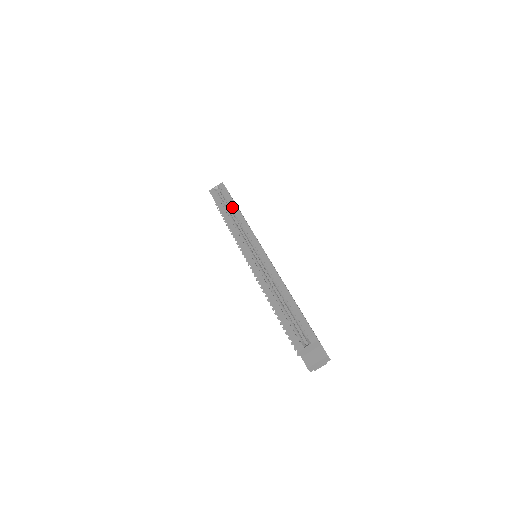
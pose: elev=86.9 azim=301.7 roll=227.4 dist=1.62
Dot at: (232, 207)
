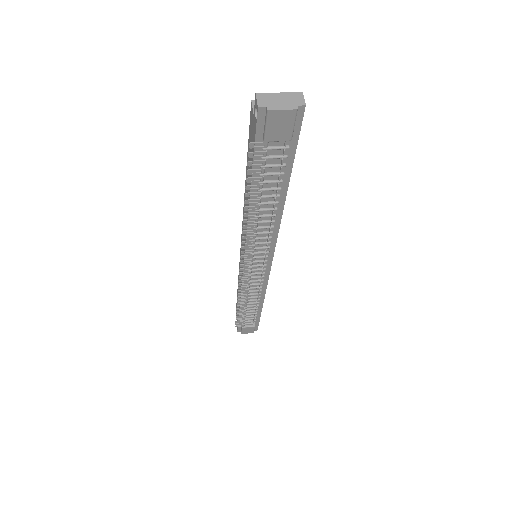
Dot at: occluded
